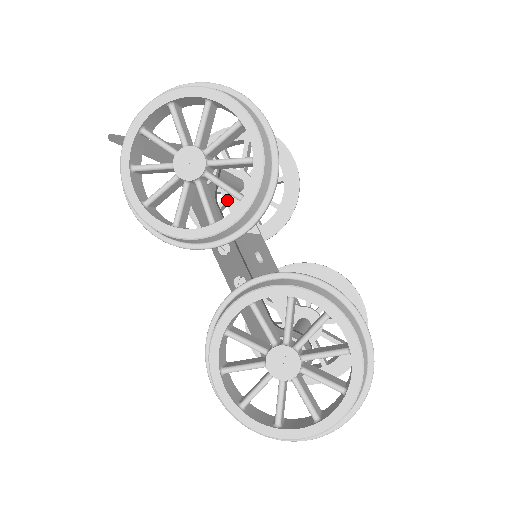
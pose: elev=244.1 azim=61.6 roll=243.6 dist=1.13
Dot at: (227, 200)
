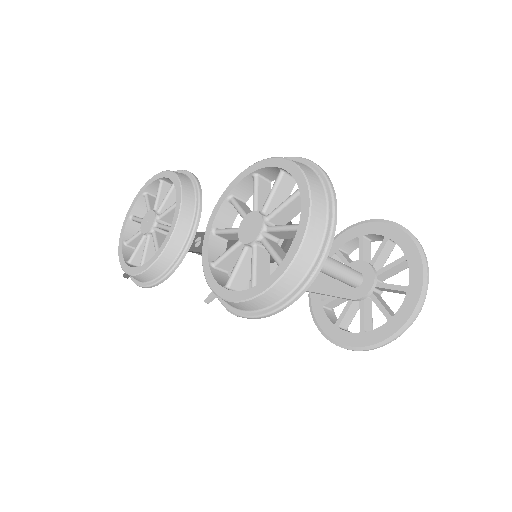
Dot at: occluded
